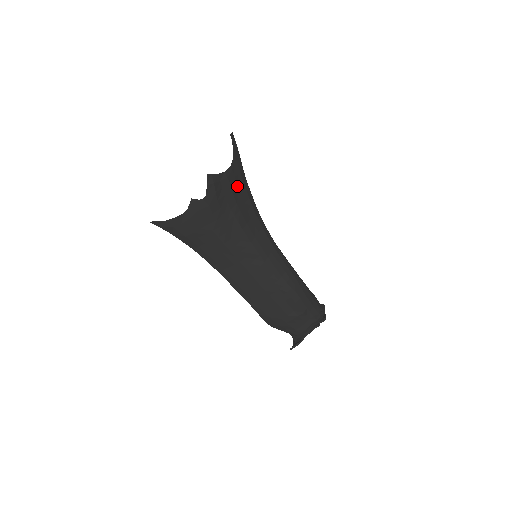
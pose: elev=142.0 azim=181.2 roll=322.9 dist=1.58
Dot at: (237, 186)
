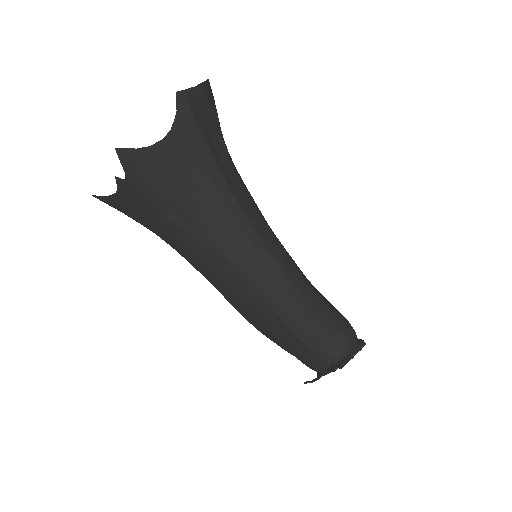
Dot at: (183, 165)
